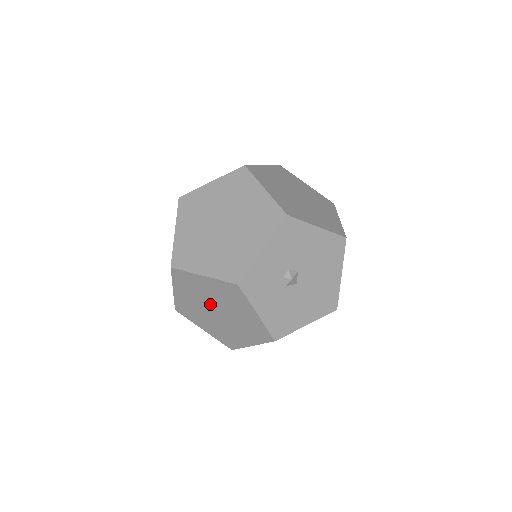
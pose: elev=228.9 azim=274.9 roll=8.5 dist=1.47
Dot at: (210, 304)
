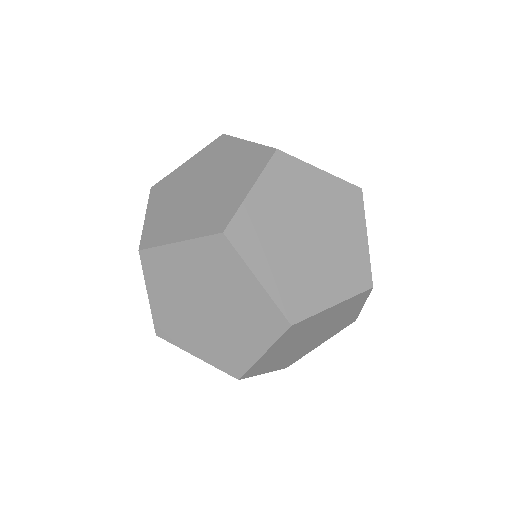
Dot at: (192, 186)
